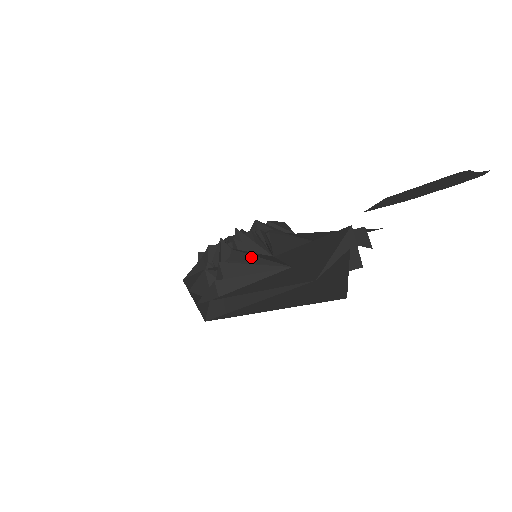
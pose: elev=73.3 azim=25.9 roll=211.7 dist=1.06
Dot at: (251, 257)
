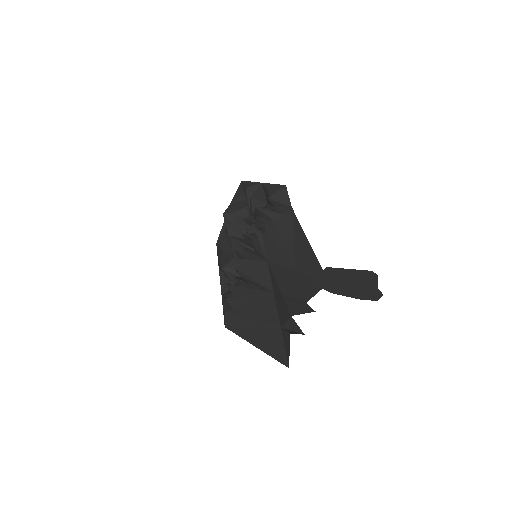
Dot at: (247, 276)
